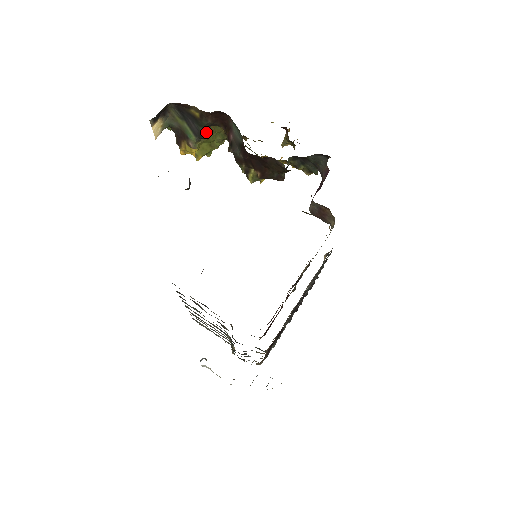
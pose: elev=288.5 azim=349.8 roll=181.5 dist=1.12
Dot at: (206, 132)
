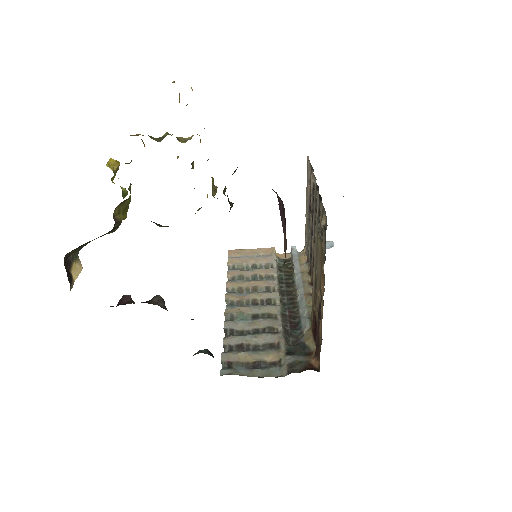
Dot at: (116, 226)
